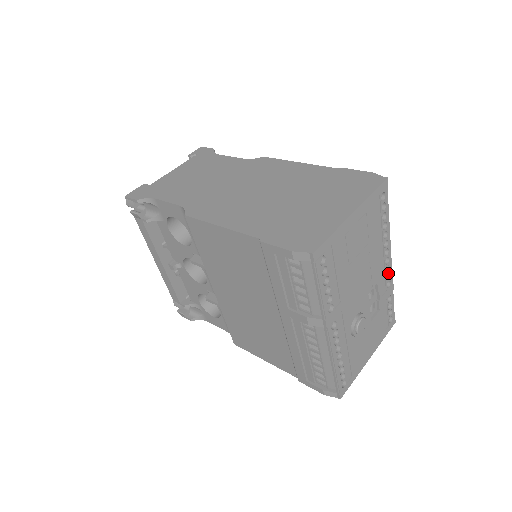
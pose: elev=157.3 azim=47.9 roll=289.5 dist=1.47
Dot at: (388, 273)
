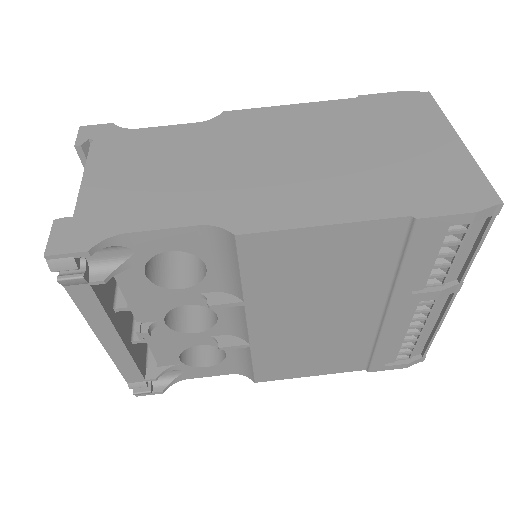
Dot at: occluded
